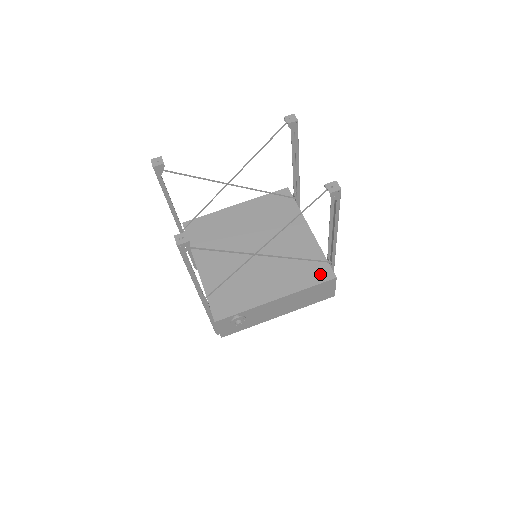
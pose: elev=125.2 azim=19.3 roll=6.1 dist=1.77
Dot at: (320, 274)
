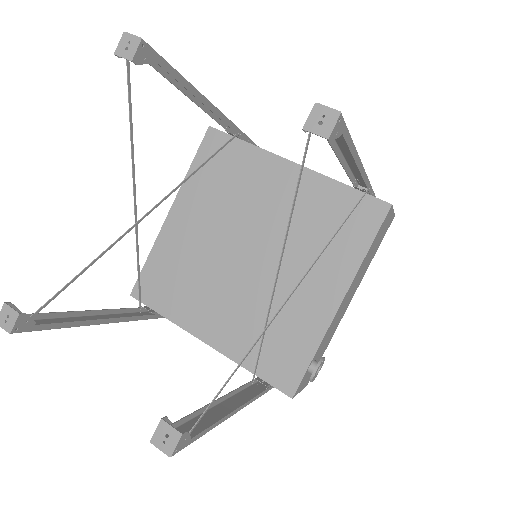
Dot at: (365, 218)
